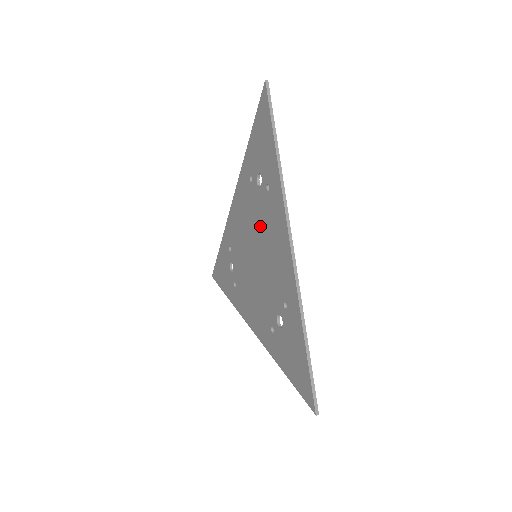
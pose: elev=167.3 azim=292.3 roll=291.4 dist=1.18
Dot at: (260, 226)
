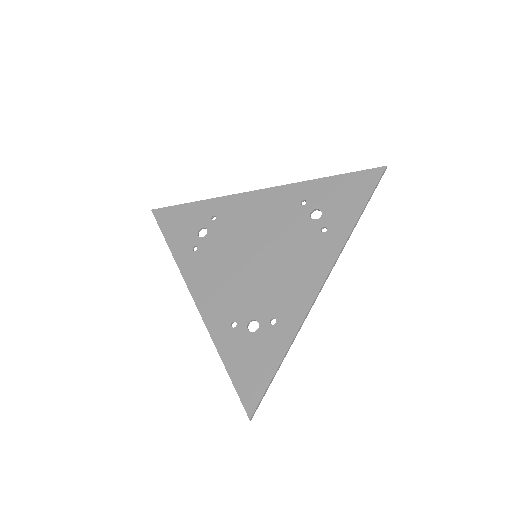
Dot at: (287, 243)
